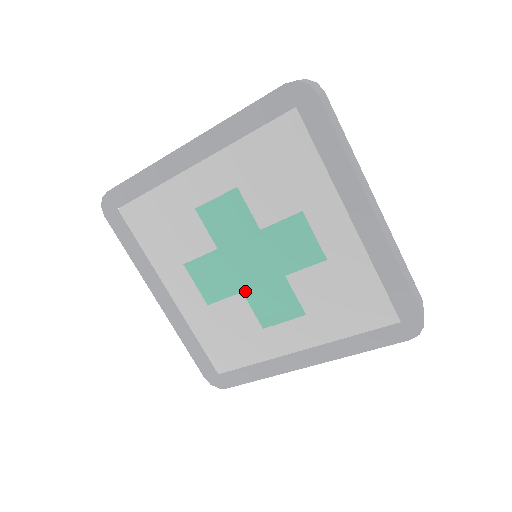
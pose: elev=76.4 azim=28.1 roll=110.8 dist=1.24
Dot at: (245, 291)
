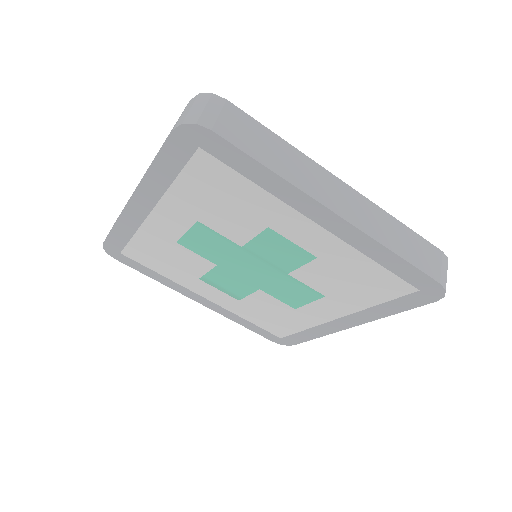
Dot at: (220, 267)
